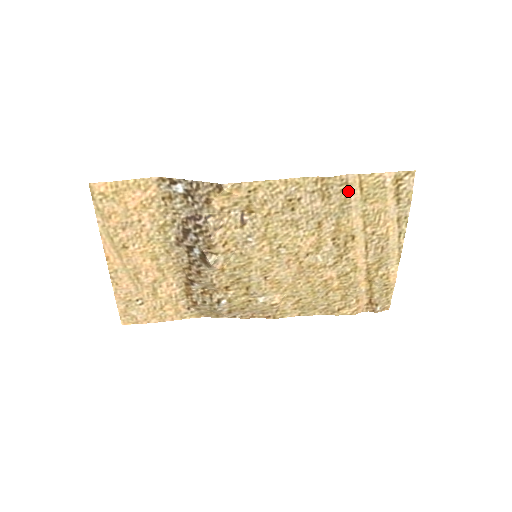
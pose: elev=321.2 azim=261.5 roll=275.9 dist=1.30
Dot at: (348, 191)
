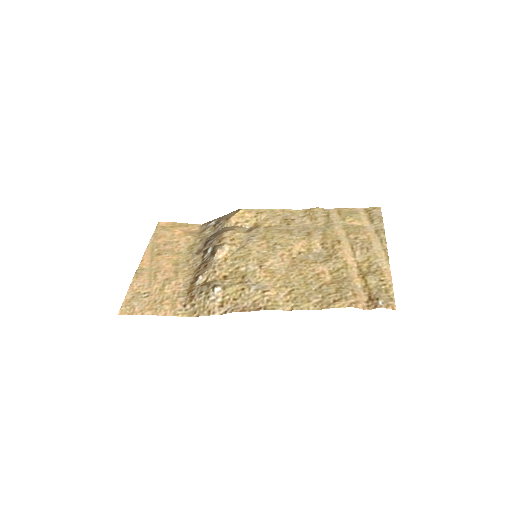
Dot at: (330, 216)
